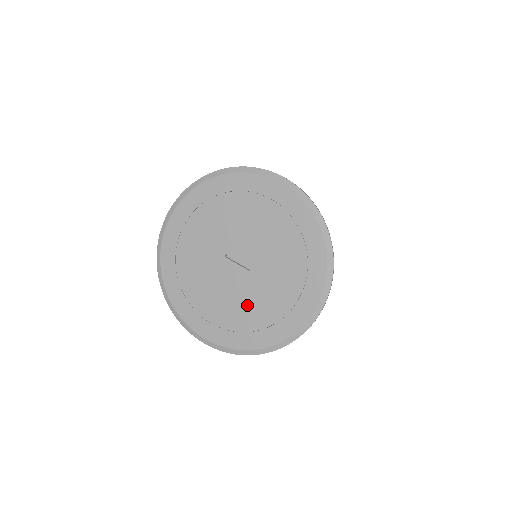
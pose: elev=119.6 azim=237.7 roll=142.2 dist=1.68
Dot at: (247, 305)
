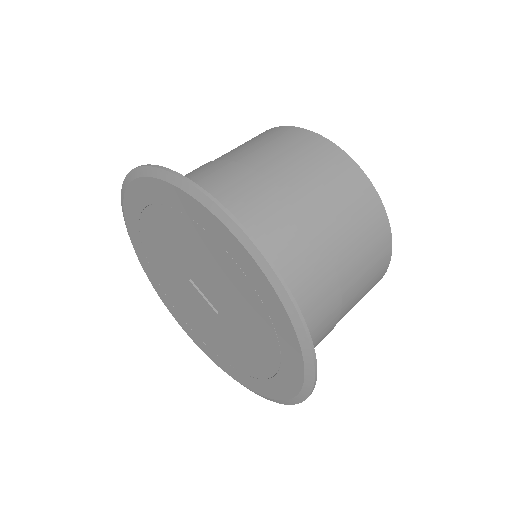
Dot at: (218, 339)
